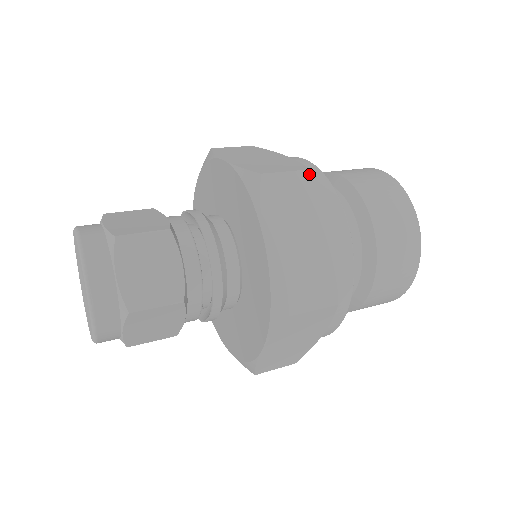
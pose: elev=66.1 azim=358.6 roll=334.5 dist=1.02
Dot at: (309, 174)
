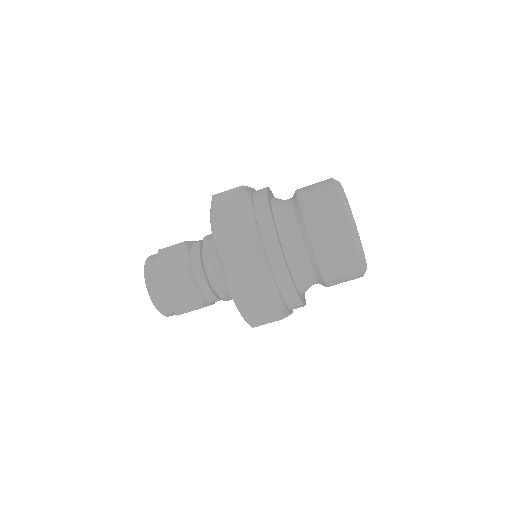
Dot at: (241, 188)
